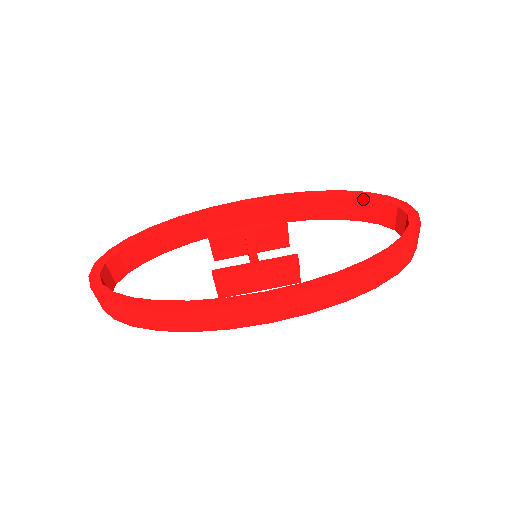
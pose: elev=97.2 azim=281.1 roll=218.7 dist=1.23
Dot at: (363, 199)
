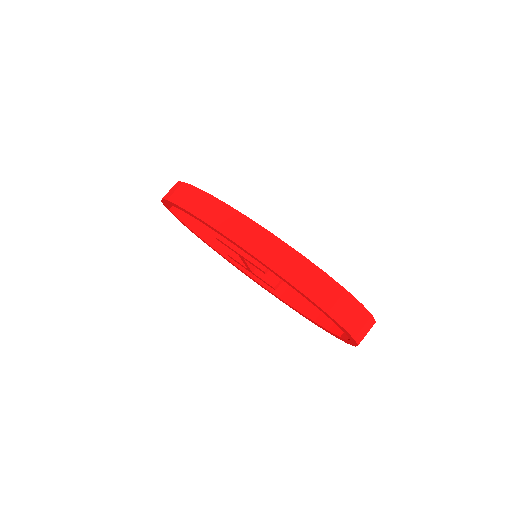
Dot at: occluded
